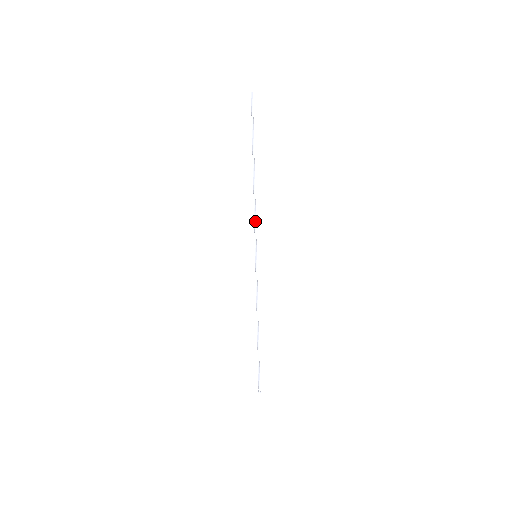
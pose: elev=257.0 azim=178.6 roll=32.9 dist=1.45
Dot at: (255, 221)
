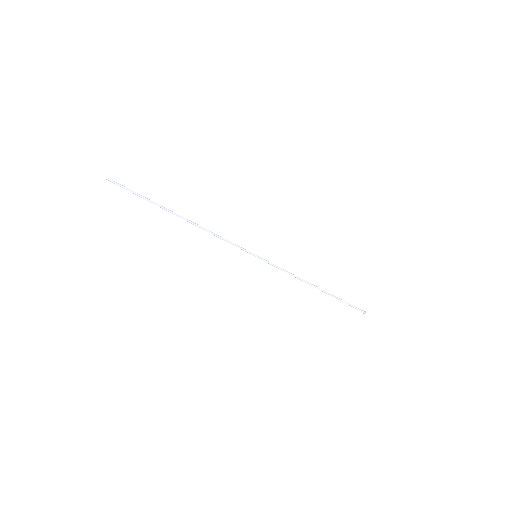
Dot at: (226, 241)
